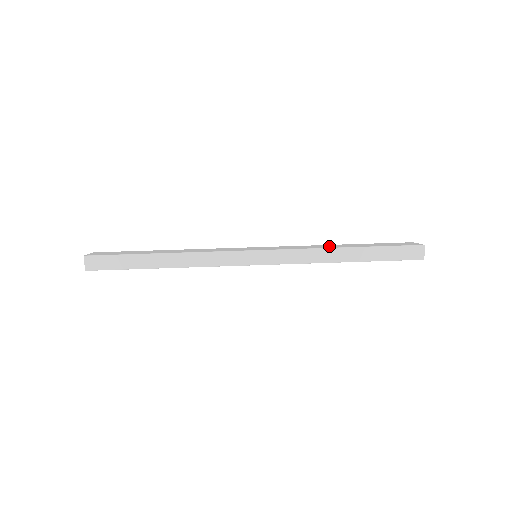
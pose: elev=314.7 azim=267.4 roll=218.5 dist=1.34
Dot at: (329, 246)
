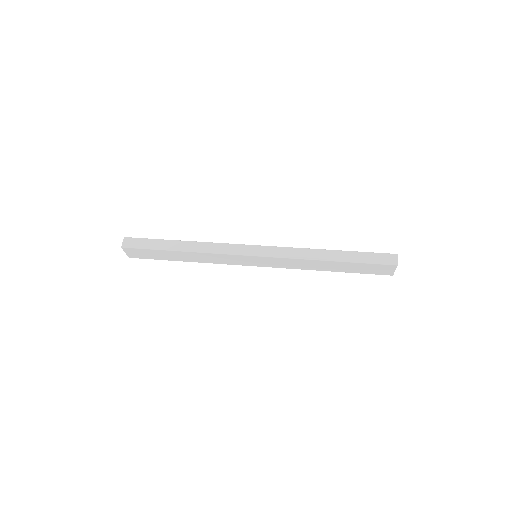
Dot at: occluded
